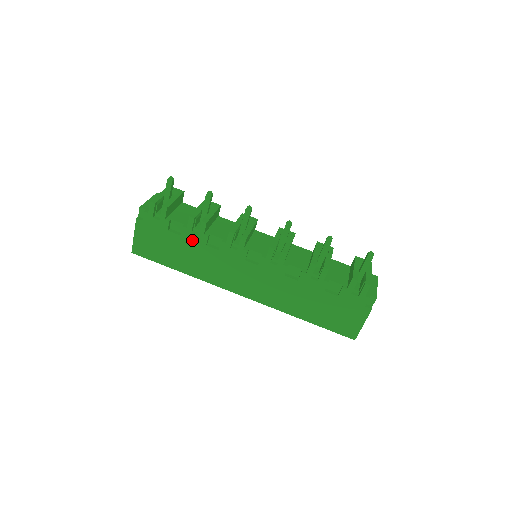
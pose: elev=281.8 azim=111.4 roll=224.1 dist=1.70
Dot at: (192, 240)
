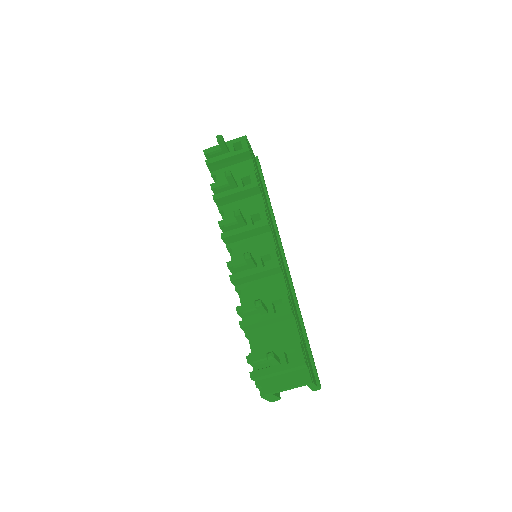
Dot at: occluded
